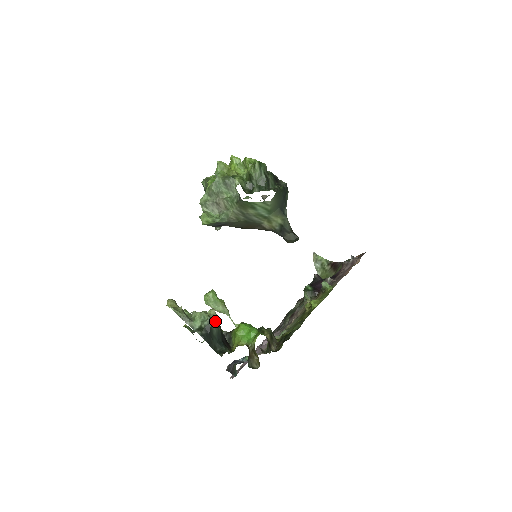
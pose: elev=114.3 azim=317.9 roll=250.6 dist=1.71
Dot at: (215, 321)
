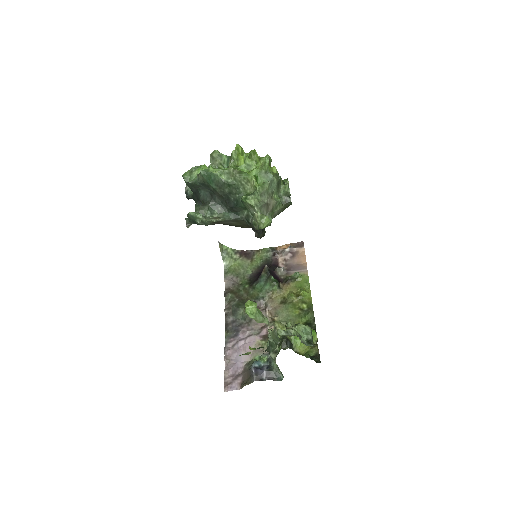
Dot at: occluded
